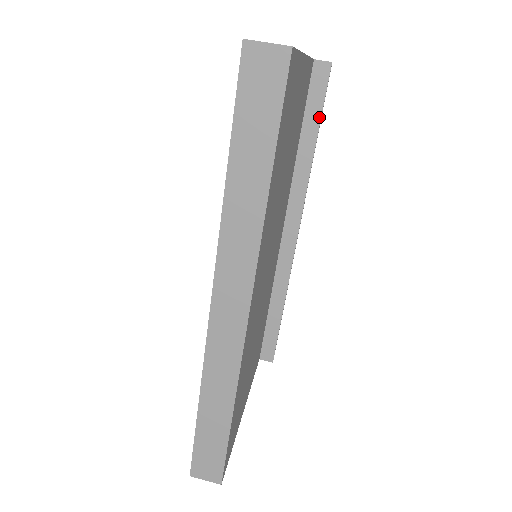
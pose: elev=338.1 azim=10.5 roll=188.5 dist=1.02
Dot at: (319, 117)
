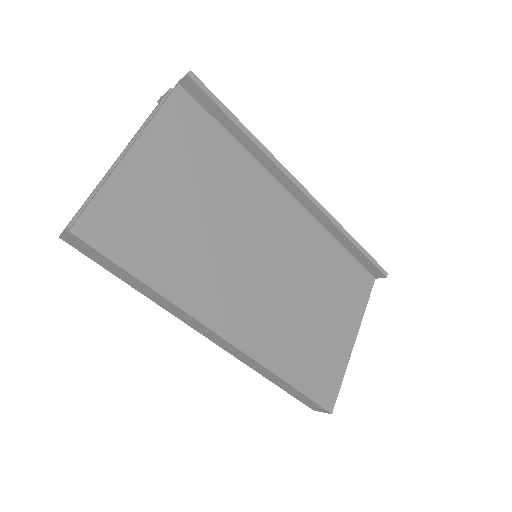
Dot at: (224, 114)
